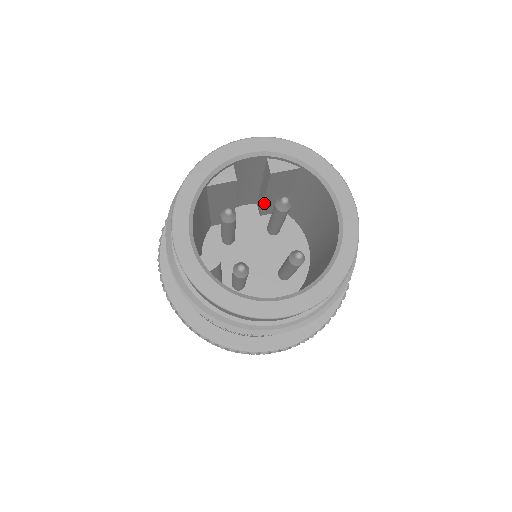
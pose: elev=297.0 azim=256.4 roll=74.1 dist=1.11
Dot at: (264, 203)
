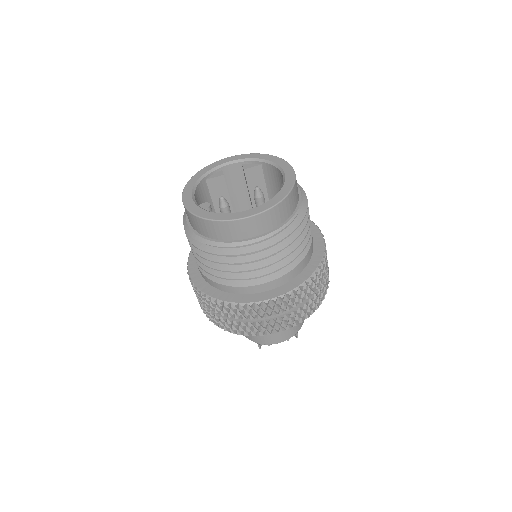
Dot at: occluded
